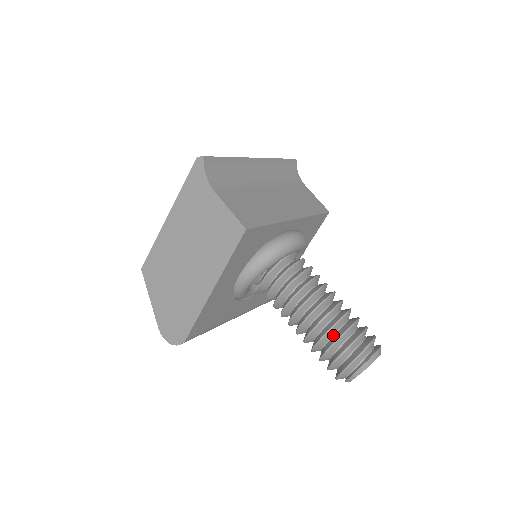
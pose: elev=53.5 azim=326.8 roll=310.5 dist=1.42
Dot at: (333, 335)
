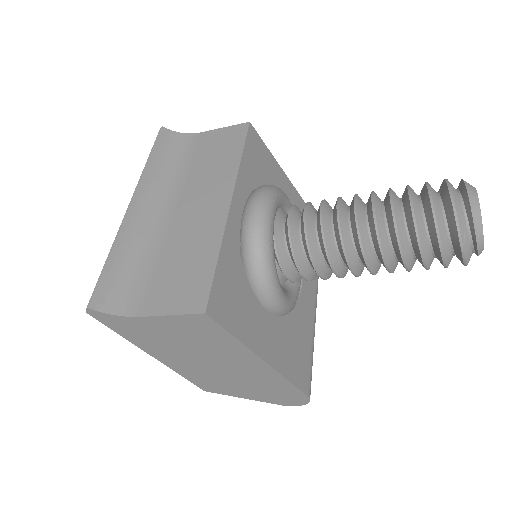
Dot at: (409, 243)
